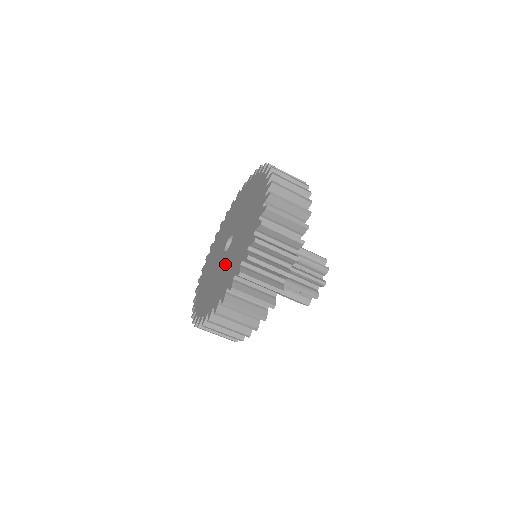
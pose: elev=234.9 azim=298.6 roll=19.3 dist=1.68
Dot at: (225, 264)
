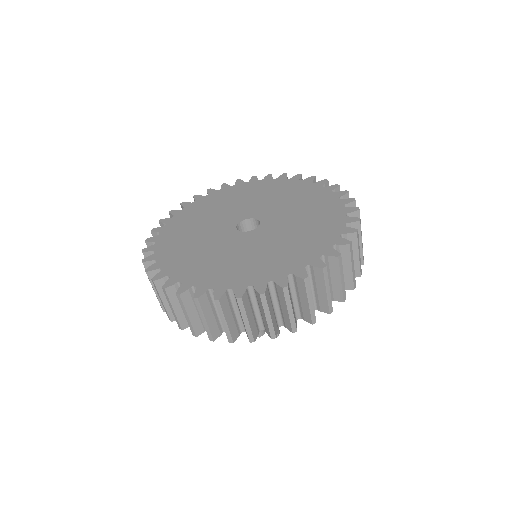
Dot at: (250, 246)
